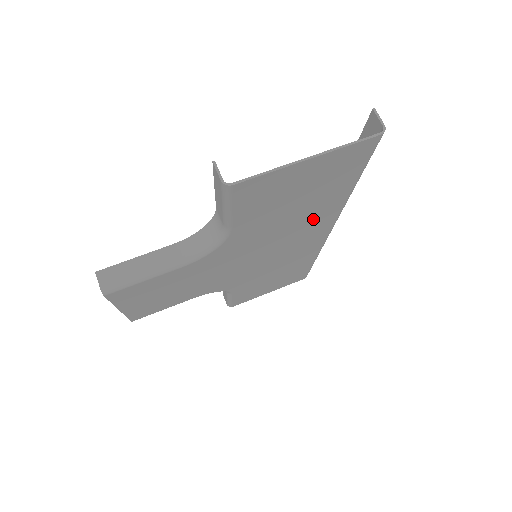
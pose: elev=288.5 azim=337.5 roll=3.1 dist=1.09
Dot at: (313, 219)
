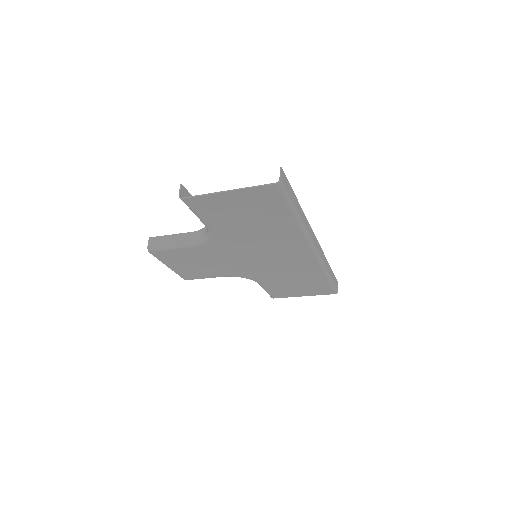
Dot at: (280, 237)
